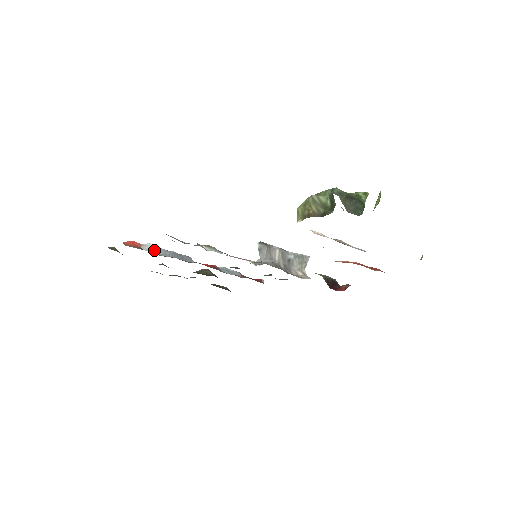
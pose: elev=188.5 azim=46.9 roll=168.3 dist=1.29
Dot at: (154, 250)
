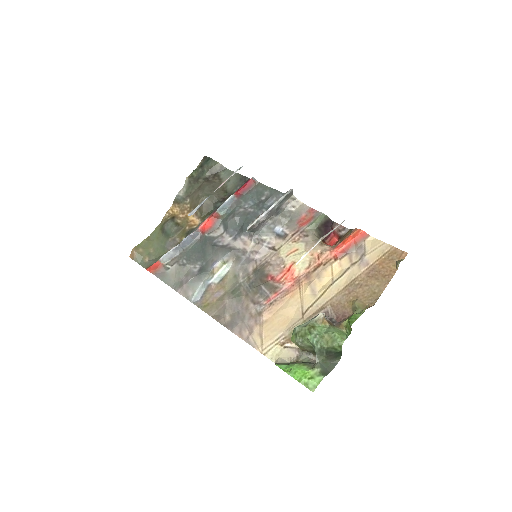
Dot at: (170, 256)
